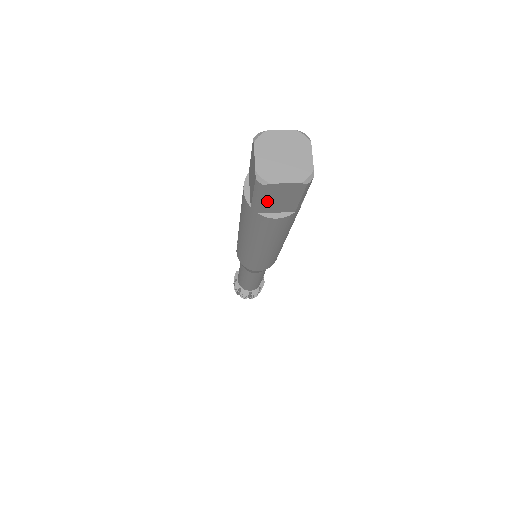
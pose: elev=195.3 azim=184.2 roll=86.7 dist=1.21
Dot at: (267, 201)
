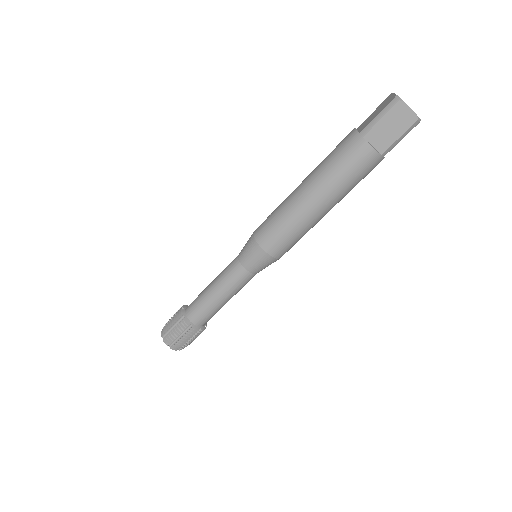
Dot at: (382, 124)
